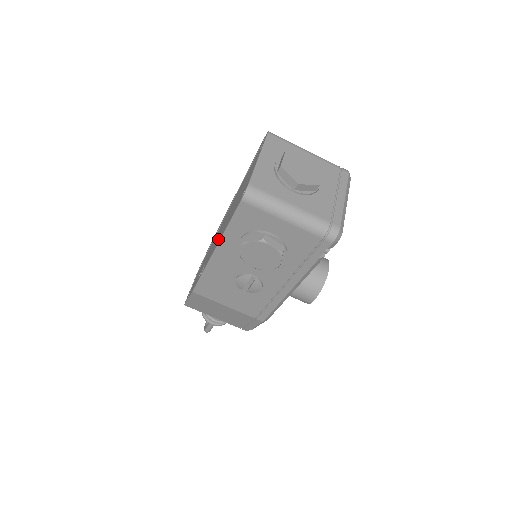
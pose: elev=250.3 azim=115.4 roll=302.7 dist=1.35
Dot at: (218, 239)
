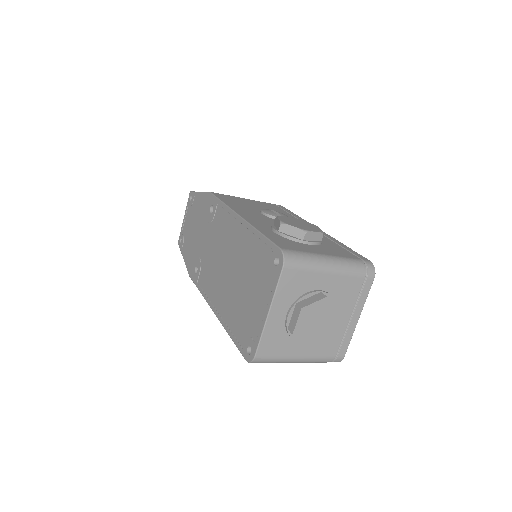
Dot at: (217, 289)
